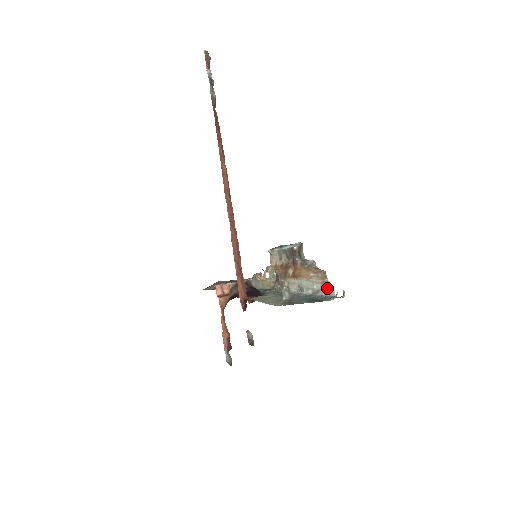
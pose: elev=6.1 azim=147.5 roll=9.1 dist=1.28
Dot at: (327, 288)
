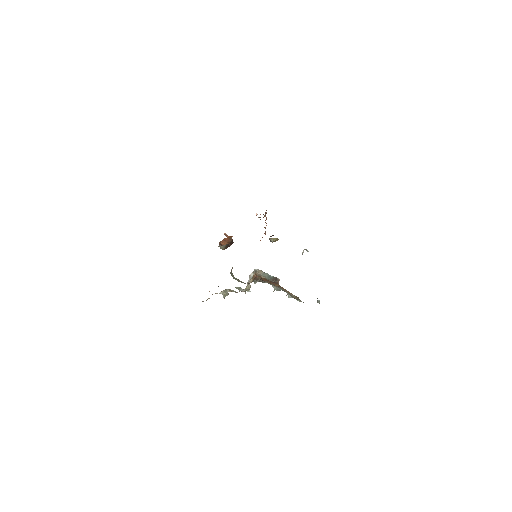
Dot at: (300, 301)
